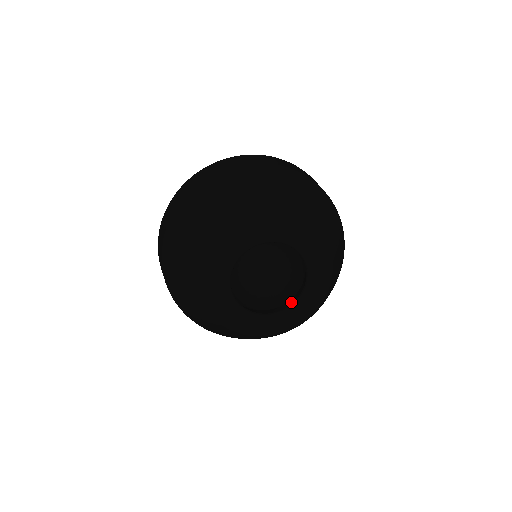
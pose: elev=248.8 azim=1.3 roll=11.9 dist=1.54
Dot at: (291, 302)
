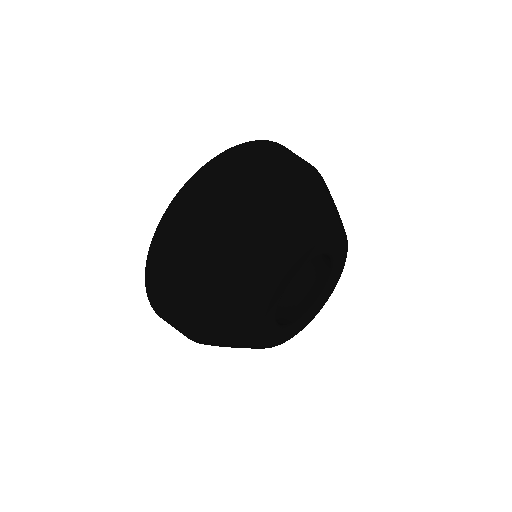
Dot at: (327, 270)
